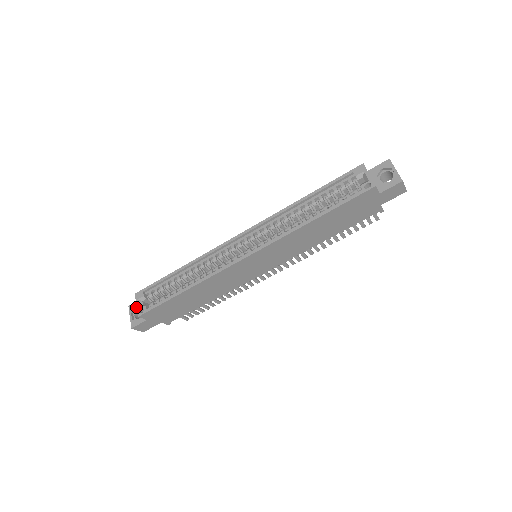
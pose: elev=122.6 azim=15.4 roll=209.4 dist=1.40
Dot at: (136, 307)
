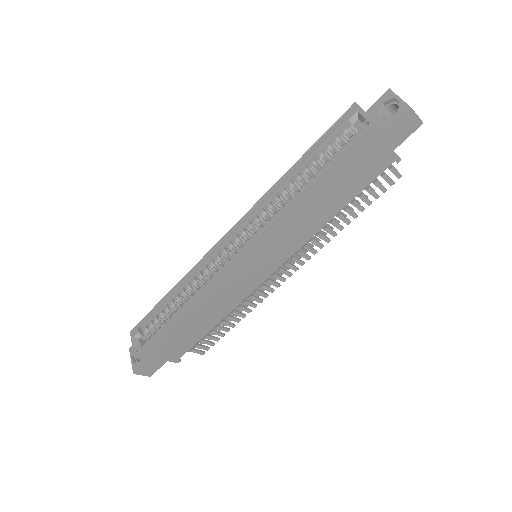
Dot at: occluded
